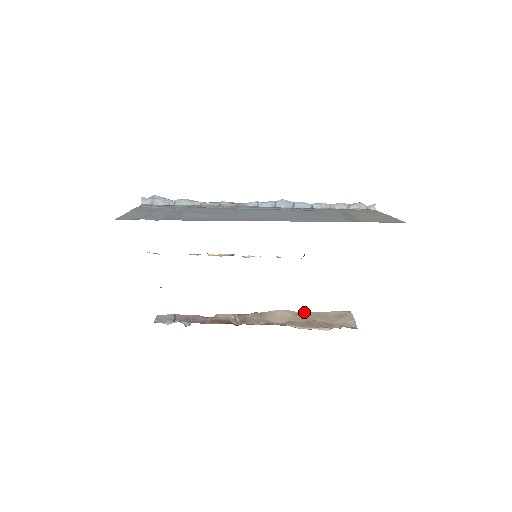
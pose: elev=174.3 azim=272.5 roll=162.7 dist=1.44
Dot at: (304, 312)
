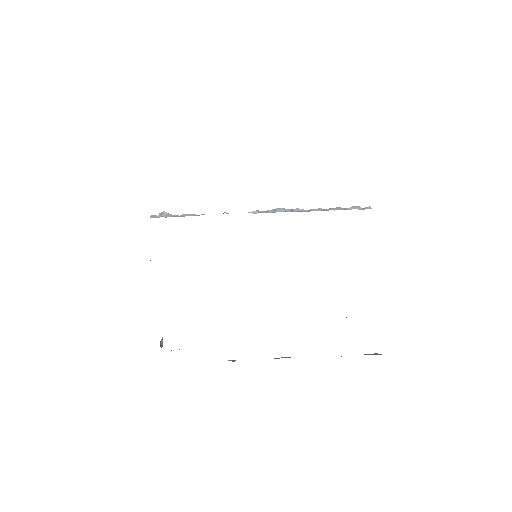
Dot at: occluded
